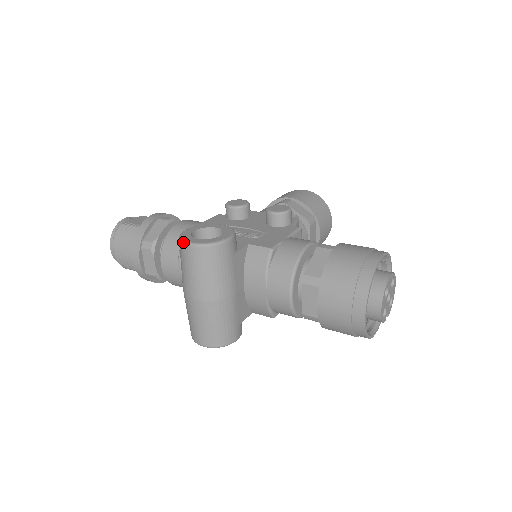
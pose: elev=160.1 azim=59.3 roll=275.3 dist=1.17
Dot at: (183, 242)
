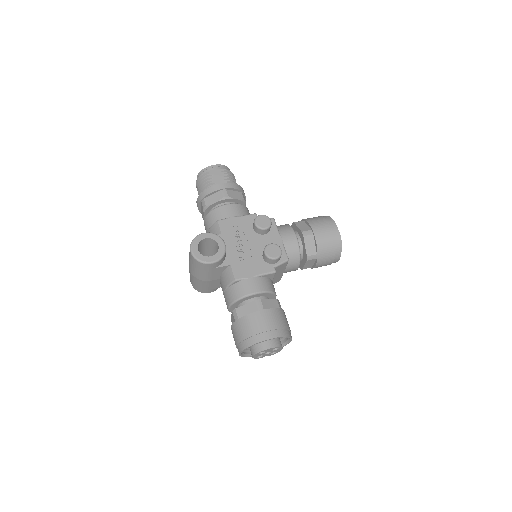
Dot at: (190, 246)
